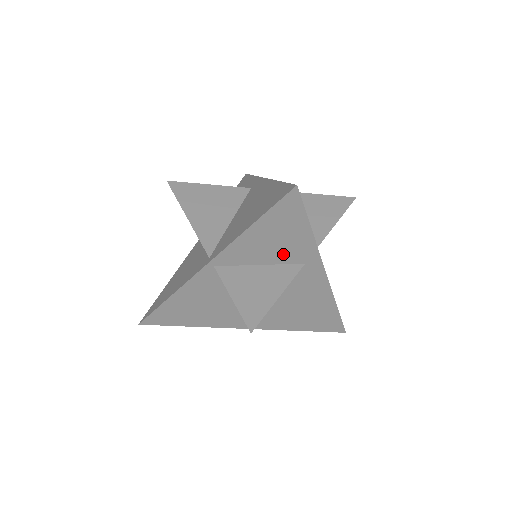
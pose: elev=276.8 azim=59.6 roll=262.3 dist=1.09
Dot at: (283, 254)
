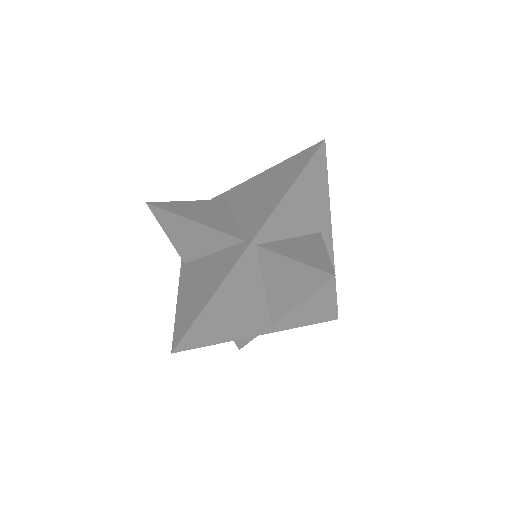
Dot at: (307, 222)
